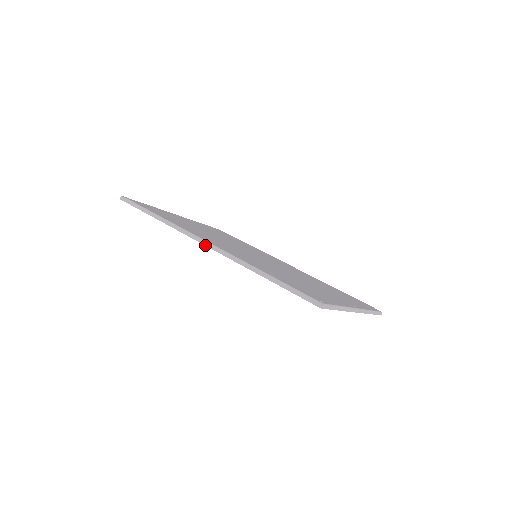
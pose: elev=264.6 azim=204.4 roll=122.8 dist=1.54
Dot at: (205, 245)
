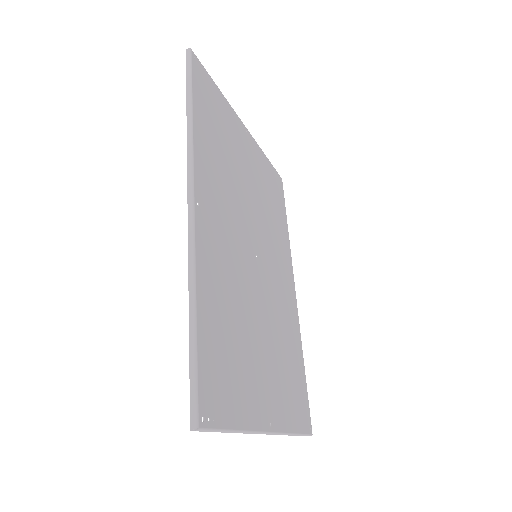
Dot at: (188, 203)
